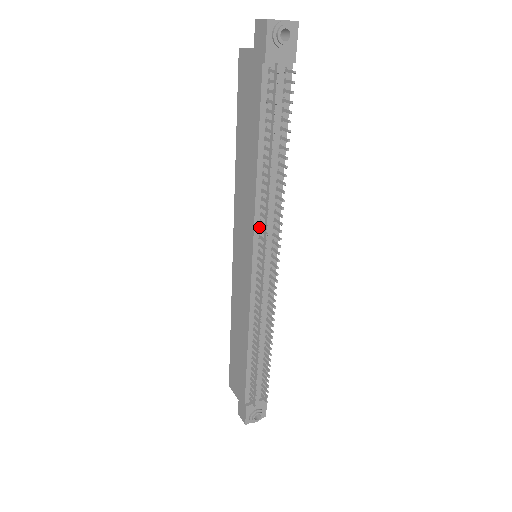
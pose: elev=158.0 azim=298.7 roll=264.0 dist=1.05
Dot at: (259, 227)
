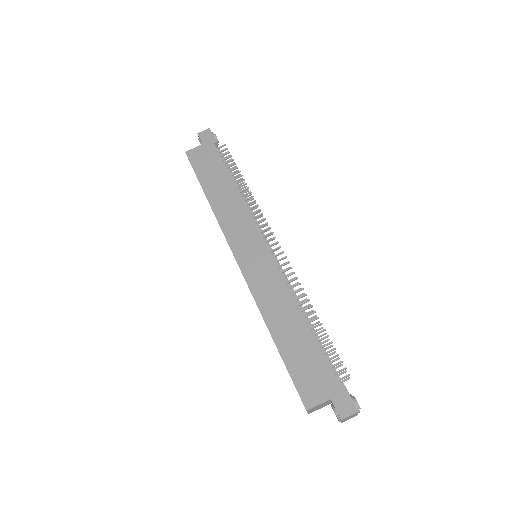
Dot at: (254, 223)
